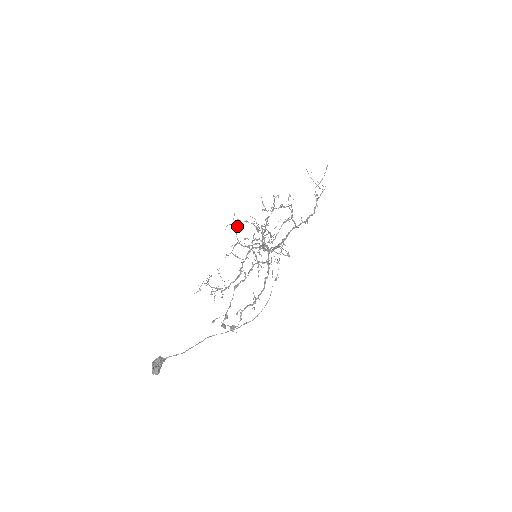
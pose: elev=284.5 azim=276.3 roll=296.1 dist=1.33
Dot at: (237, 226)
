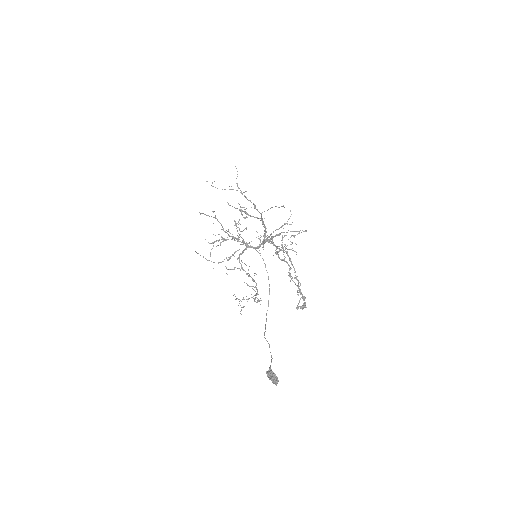
Dot at: (197, 253)
